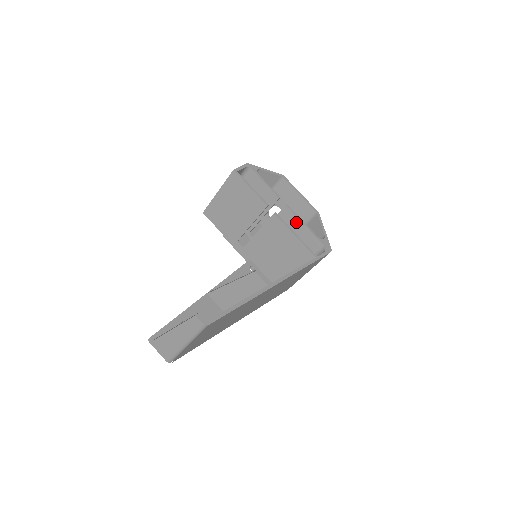
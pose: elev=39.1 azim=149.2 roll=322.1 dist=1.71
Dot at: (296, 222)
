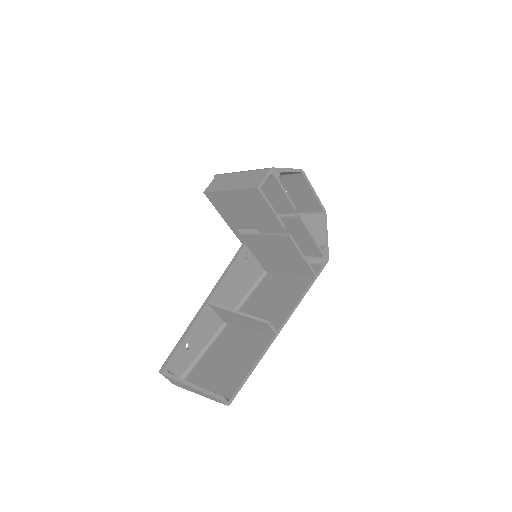
Dot at: (304, 232)
